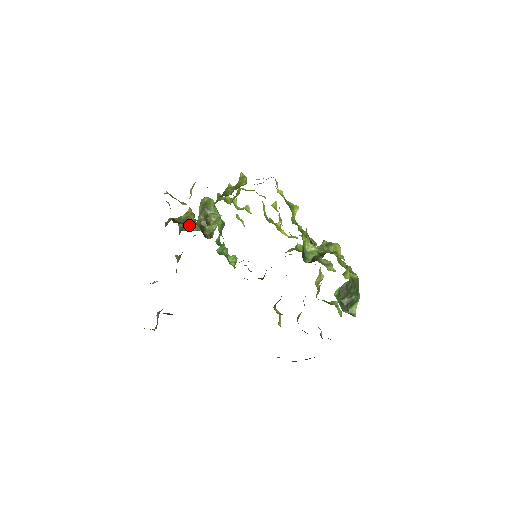
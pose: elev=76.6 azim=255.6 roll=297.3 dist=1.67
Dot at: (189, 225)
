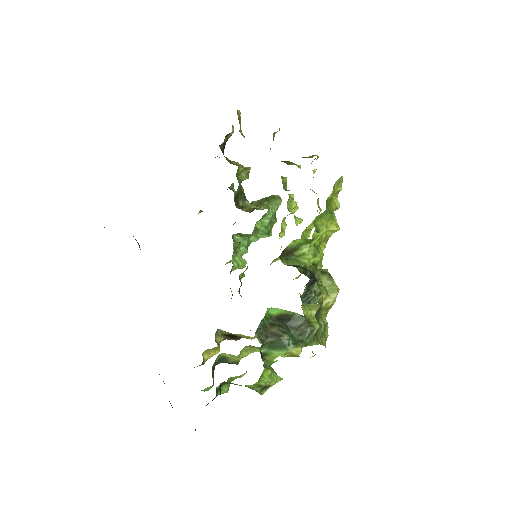
Dot at: occluded
